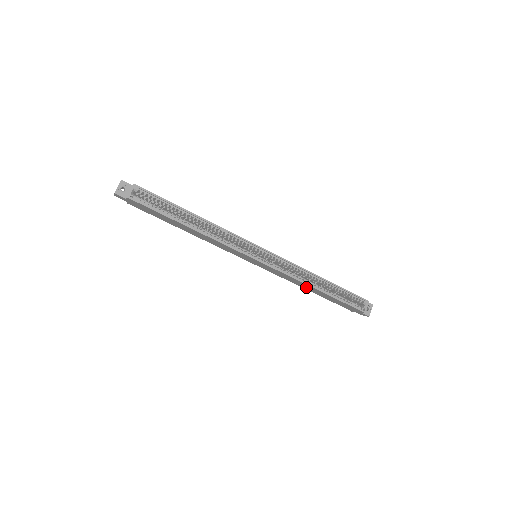
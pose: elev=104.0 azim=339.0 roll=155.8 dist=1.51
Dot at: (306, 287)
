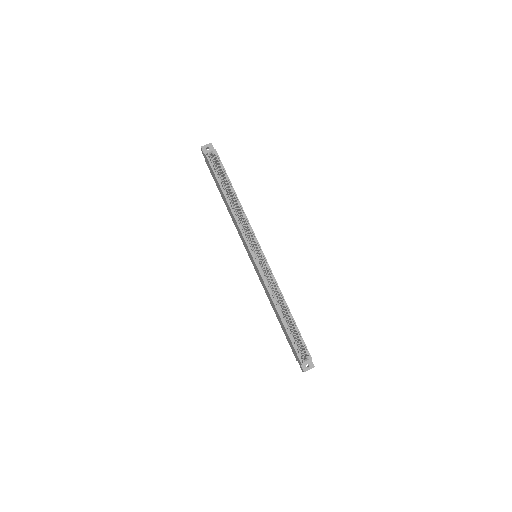
Dot at: (274, 308)
